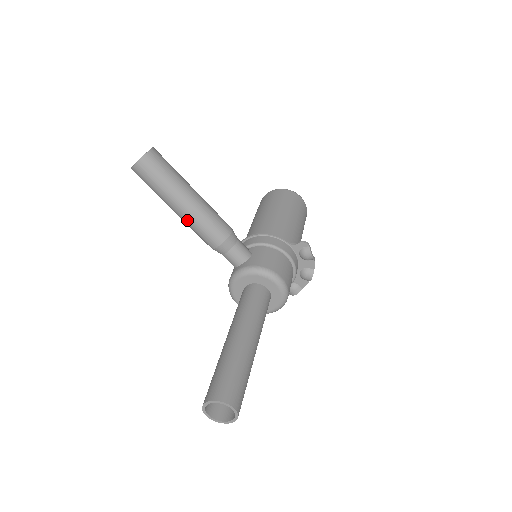
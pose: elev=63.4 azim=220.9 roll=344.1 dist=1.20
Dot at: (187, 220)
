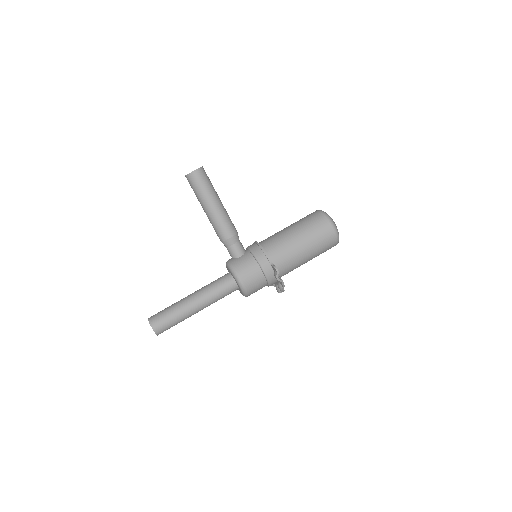
Dot at: (208, 218)
